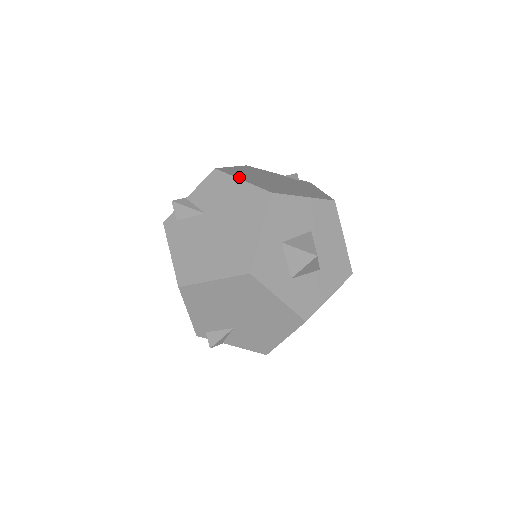
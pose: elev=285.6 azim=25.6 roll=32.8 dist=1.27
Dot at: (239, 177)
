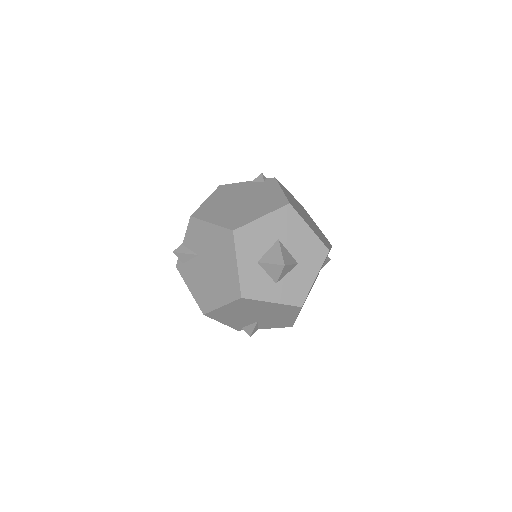
Dot at: (209, 219)
